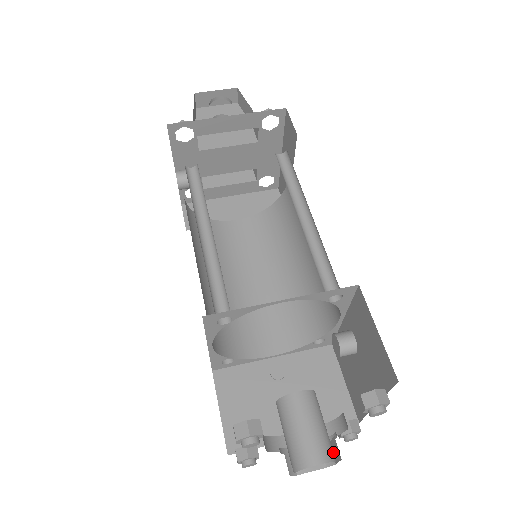
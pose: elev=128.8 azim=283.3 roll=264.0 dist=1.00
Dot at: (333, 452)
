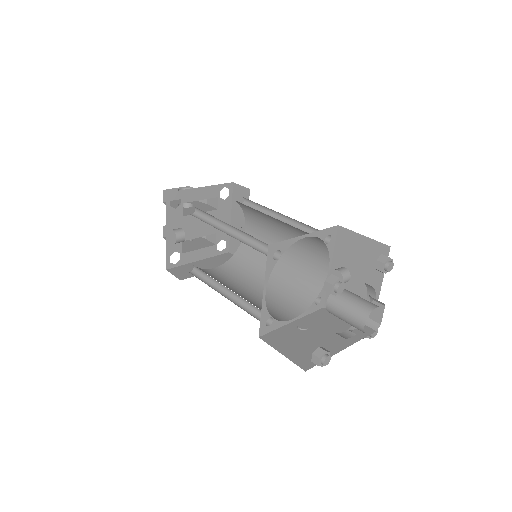
Dot at: (377, 310)
